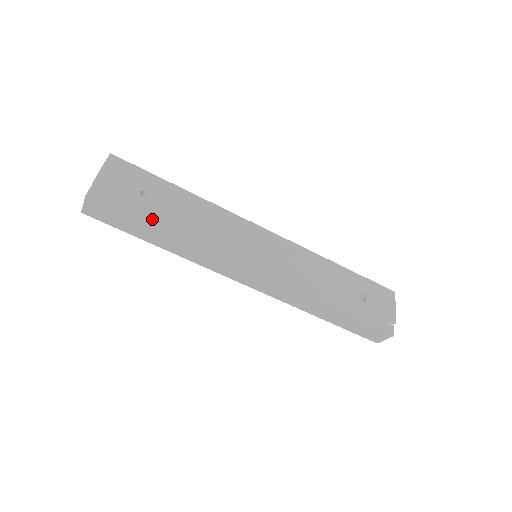
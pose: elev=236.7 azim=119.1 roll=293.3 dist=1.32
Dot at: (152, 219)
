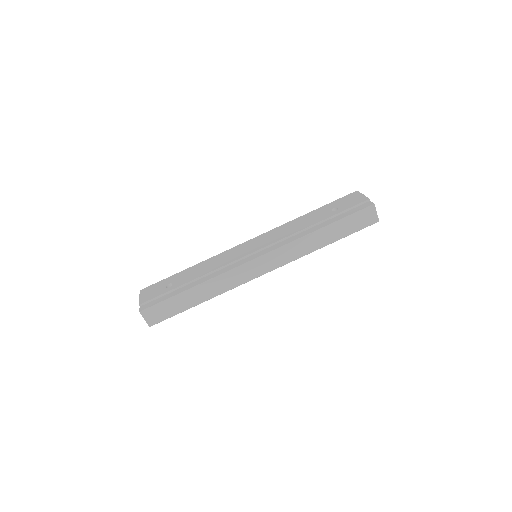
Dot at: (180, 290)
